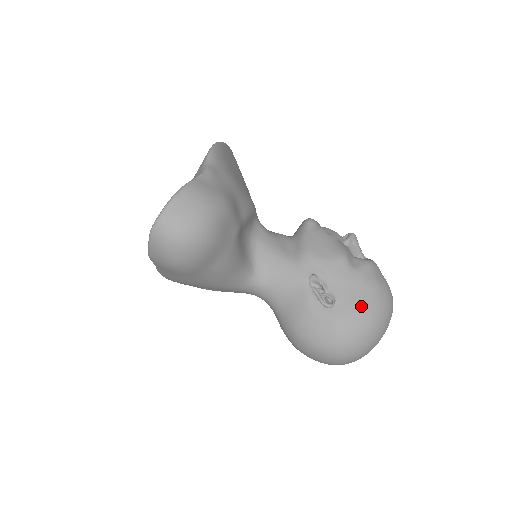
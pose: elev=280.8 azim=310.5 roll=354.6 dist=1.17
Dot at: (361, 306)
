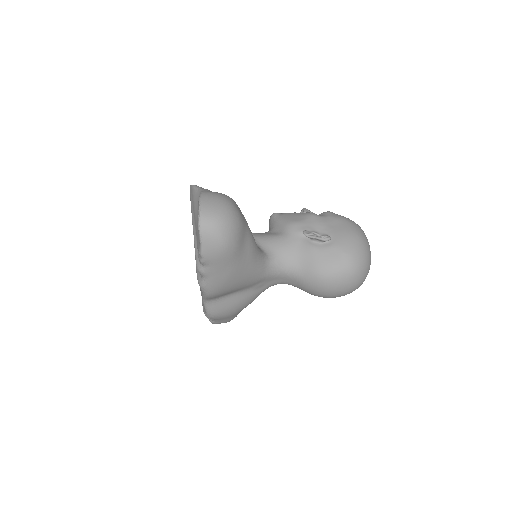
Dot at: (346, 230)
